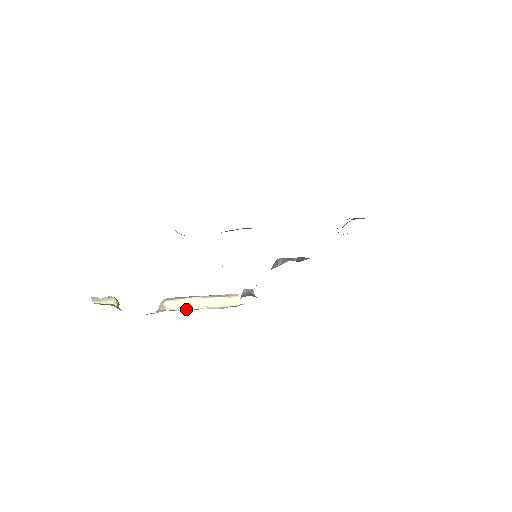
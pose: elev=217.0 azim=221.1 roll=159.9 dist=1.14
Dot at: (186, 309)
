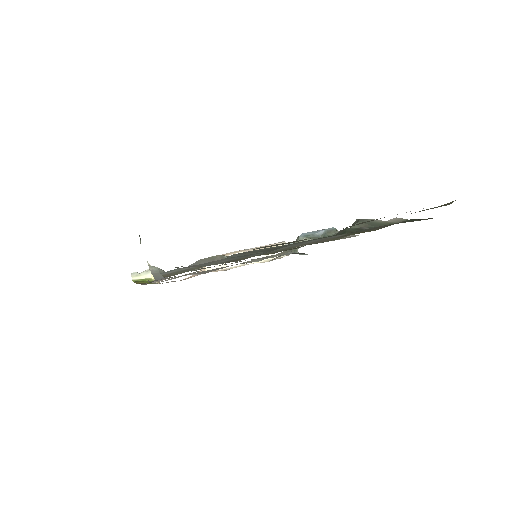
Dot at: (228, 267)
